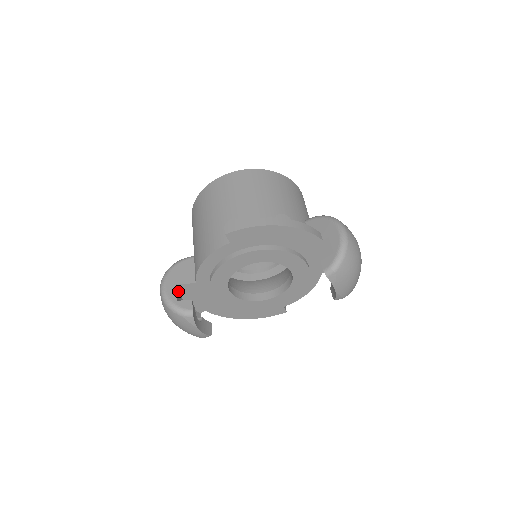
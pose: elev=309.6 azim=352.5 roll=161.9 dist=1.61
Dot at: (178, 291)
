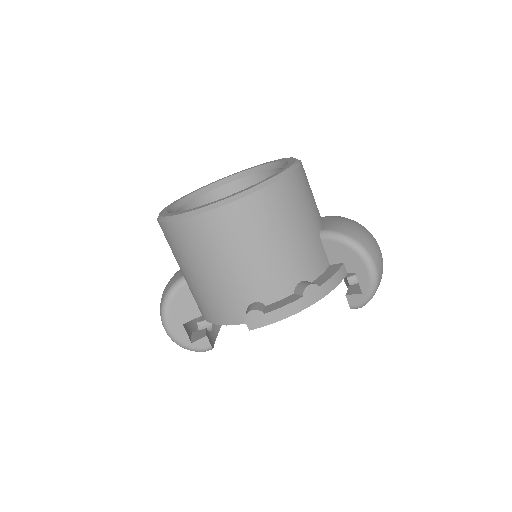
Dot at: occluded
